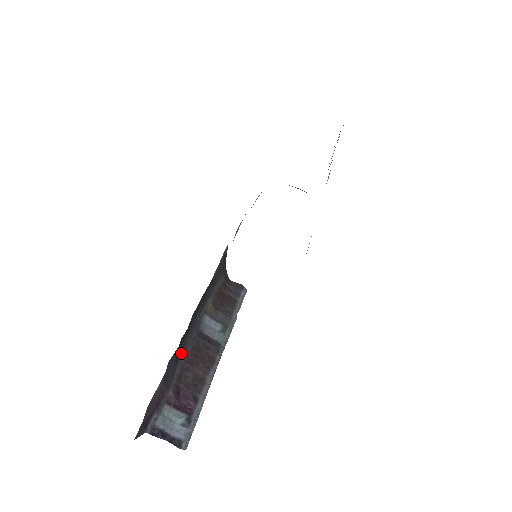
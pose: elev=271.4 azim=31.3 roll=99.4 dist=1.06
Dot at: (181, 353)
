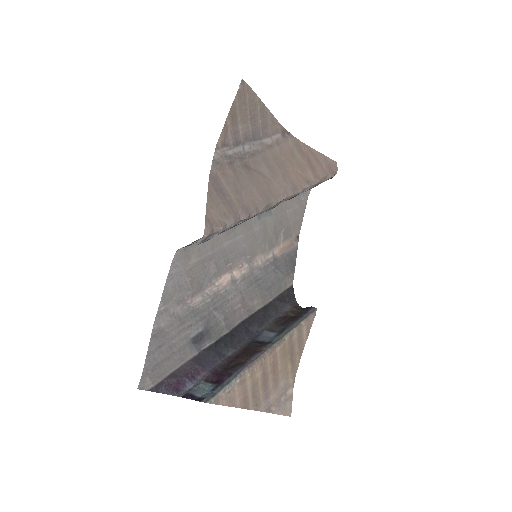
Dot at: (229, 352)
